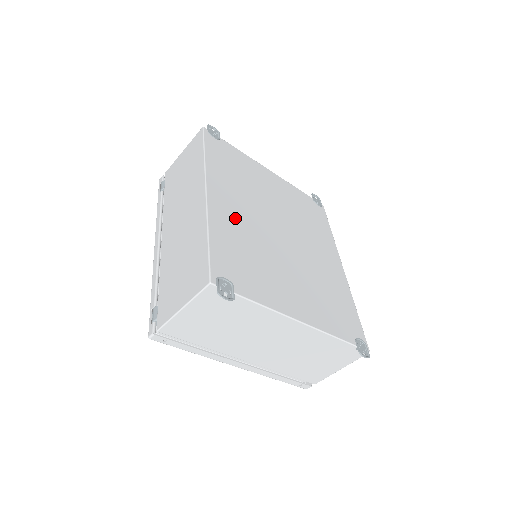
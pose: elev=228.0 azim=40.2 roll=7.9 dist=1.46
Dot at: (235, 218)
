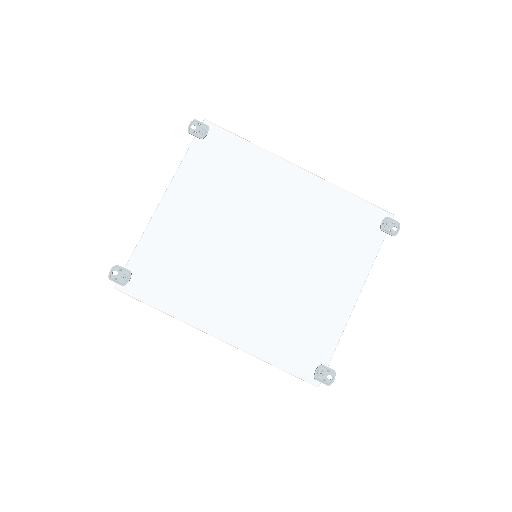
Dot at: (248, 316)
